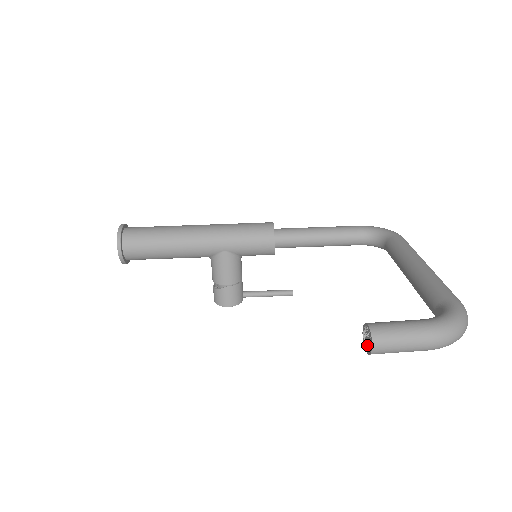
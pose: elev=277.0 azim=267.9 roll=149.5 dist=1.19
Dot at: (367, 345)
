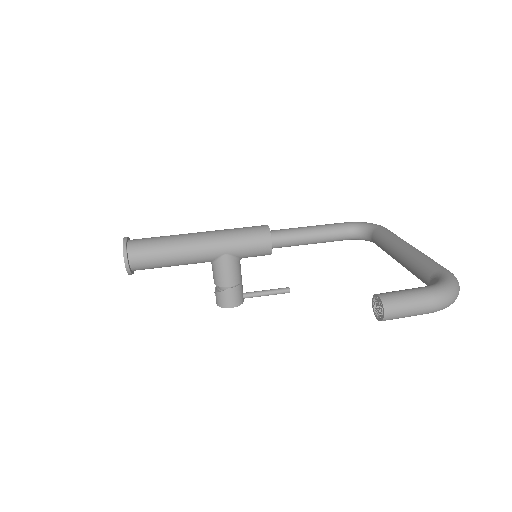
Dot at: (378, 314)
